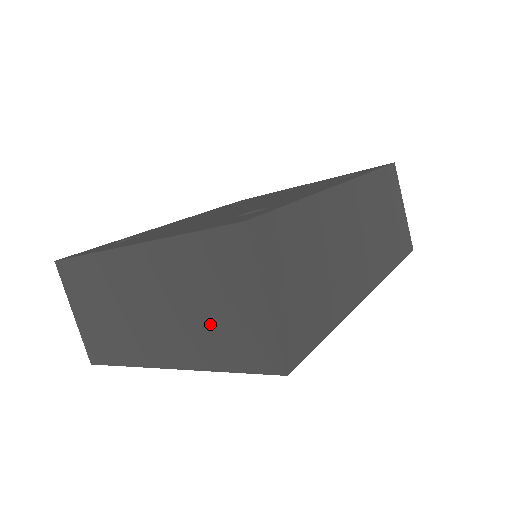
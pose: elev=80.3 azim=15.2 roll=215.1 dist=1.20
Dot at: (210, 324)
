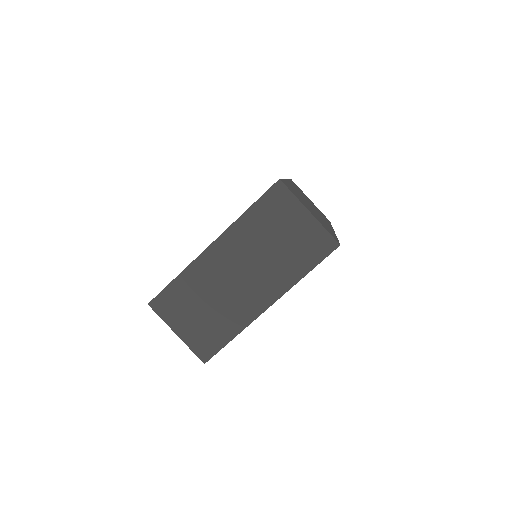
Dot at: (284, 253)
